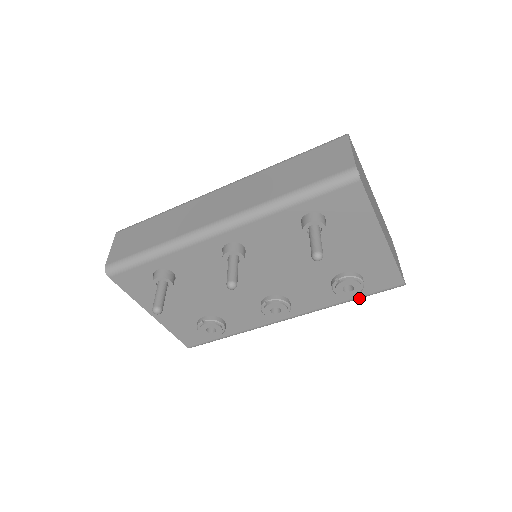
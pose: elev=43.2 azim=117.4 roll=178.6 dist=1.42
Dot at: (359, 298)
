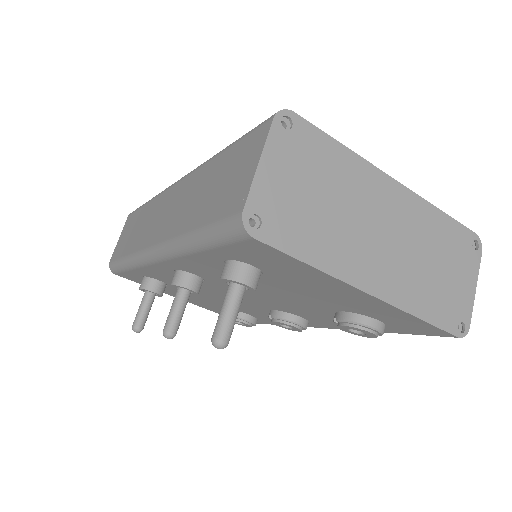
Dot at: occluded
